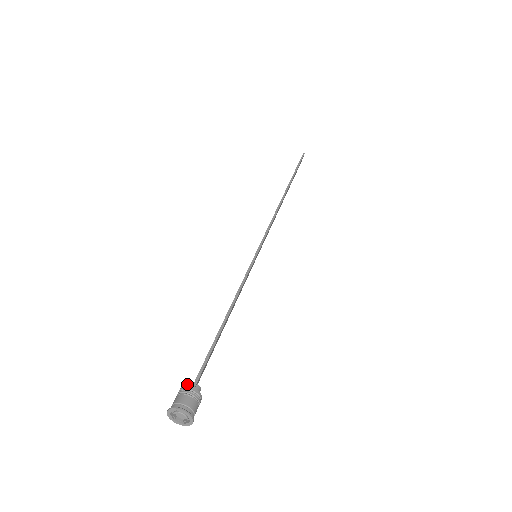
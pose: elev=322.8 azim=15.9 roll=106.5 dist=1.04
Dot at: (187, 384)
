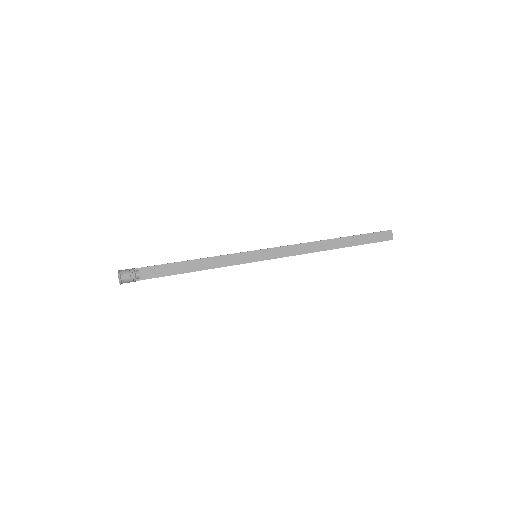
Dot at: occluded
